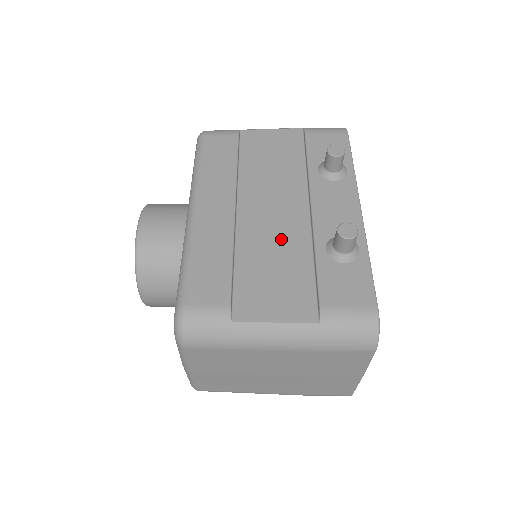
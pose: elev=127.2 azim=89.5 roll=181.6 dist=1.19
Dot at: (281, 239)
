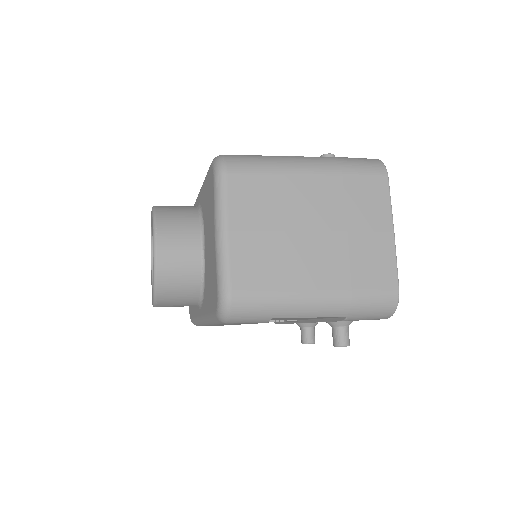
Dot at: occluded
